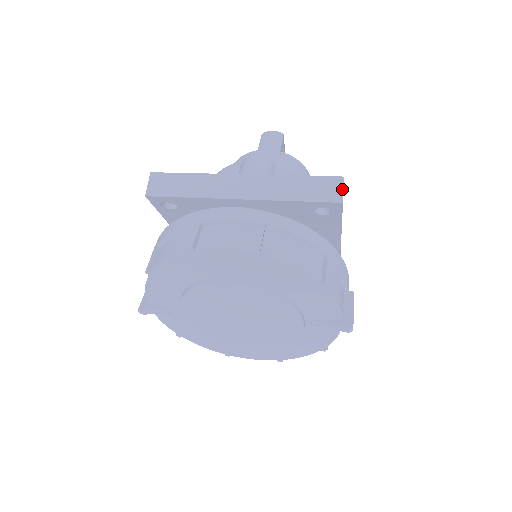
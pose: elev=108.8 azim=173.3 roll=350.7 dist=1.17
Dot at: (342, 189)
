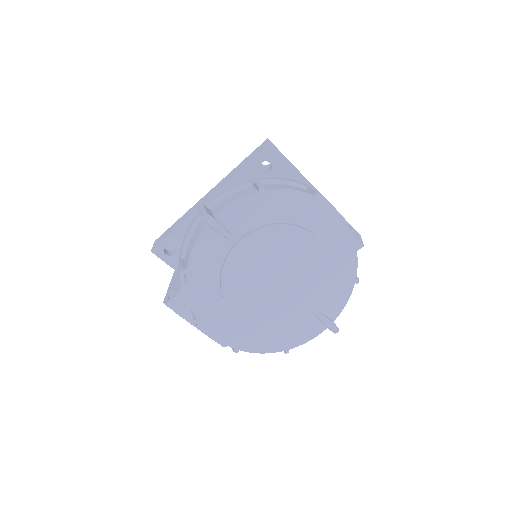
Dot at: occluded
